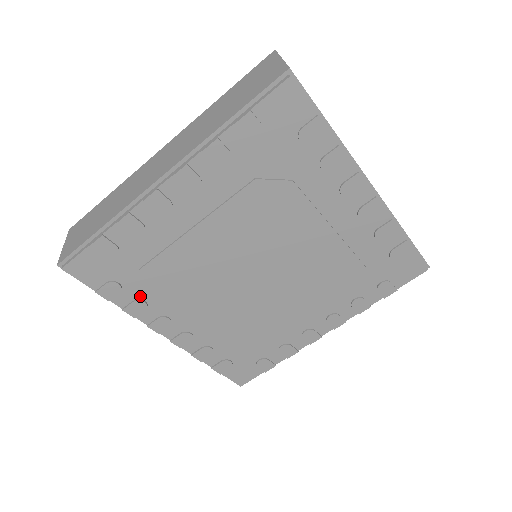
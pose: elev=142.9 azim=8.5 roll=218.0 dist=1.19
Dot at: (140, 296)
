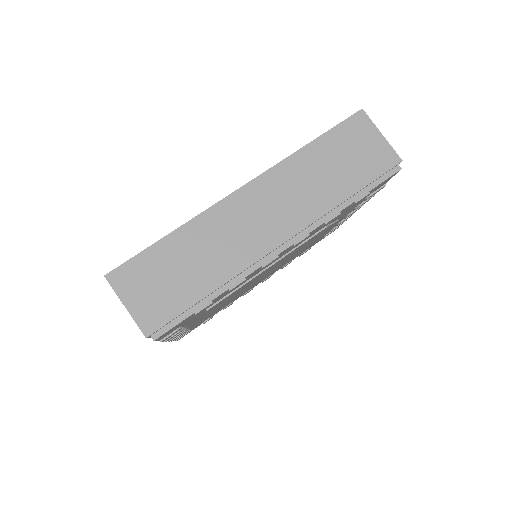
Dot at: (185, 325)
